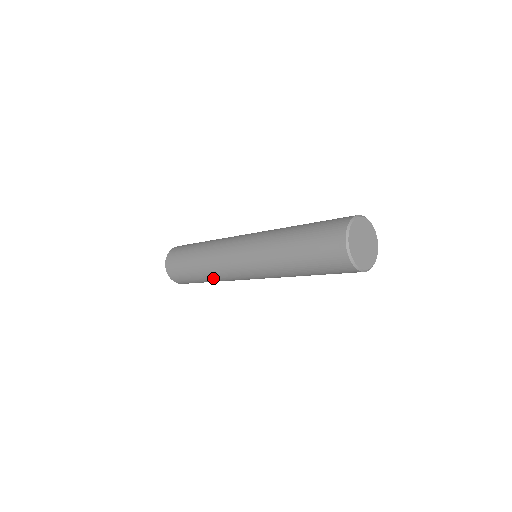
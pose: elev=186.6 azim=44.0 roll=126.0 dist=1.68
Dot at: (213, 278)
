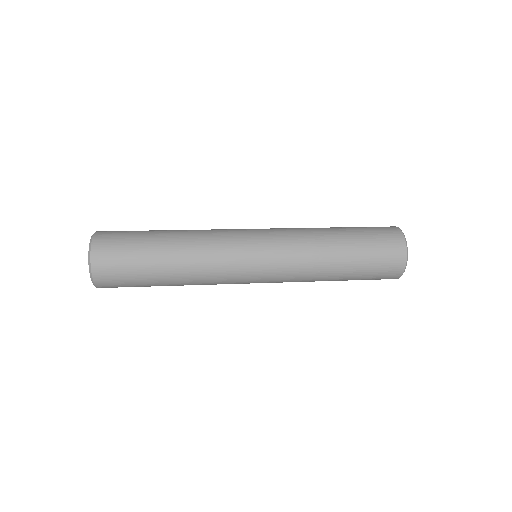
Dot at: occluded
